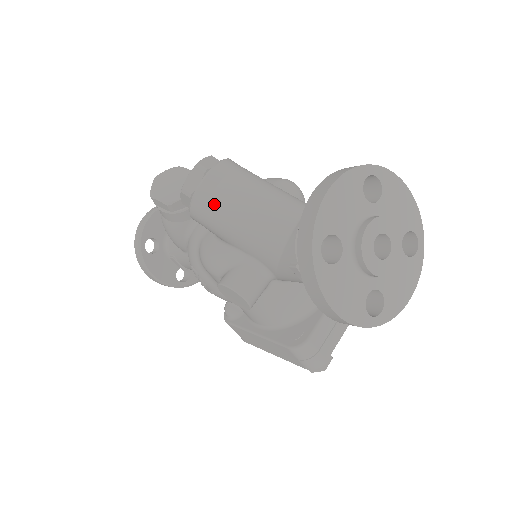
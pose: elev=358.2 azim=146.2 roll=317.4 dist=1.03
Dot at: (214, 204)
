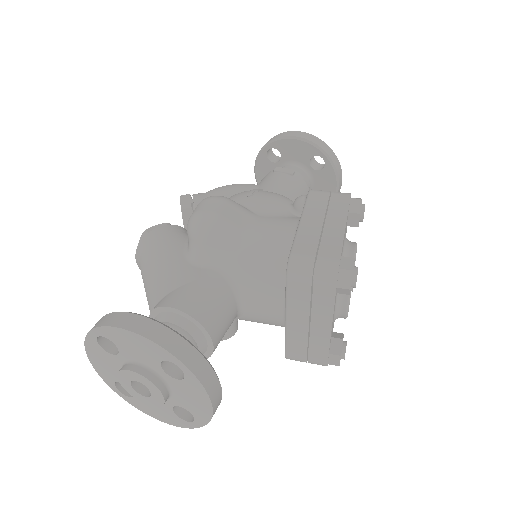
Dot at: occluded
